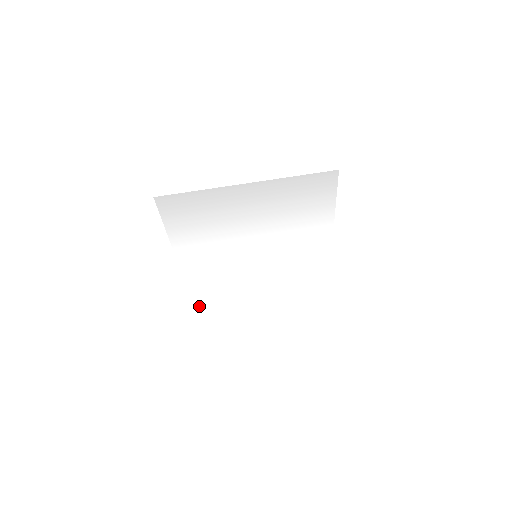
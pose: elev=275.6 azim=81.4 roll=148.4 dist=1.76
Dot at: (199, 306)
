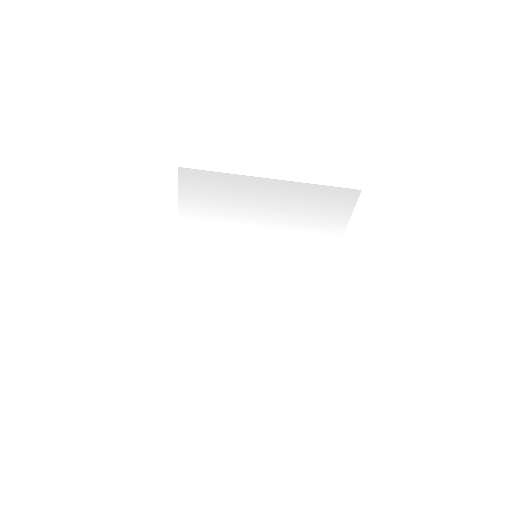
Dot at: (184, 293)
